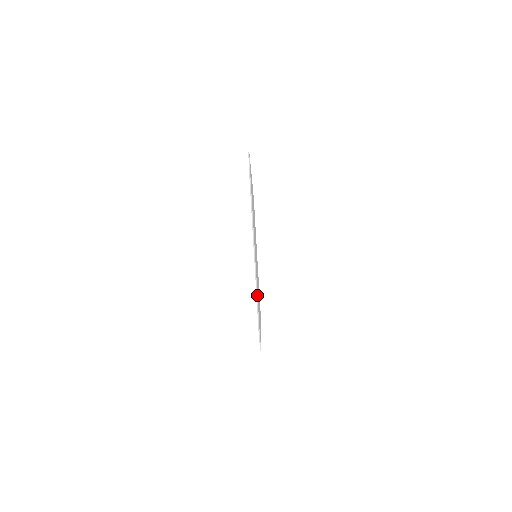
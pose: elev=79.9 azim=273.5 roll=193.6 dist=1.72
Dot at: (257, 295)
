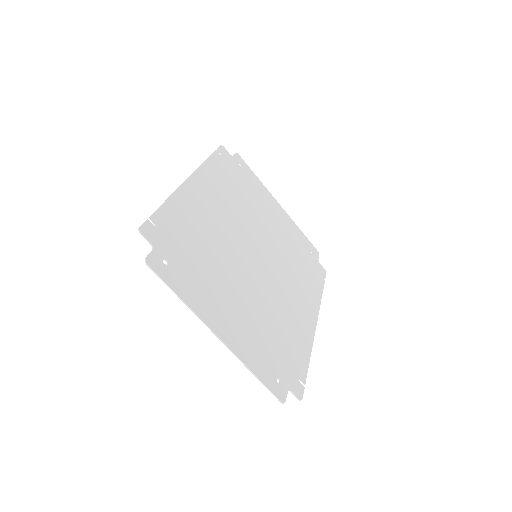
Dot at: (255, 376)
